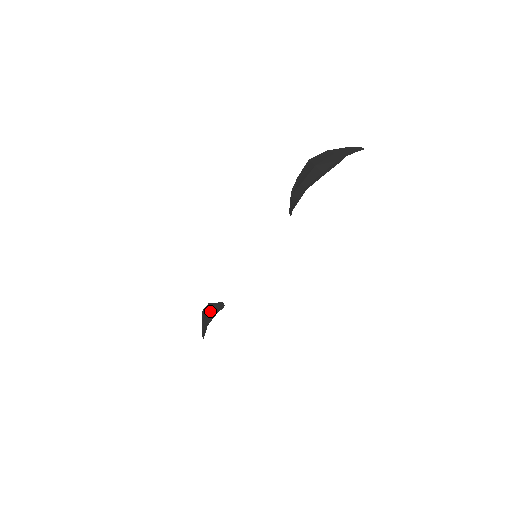
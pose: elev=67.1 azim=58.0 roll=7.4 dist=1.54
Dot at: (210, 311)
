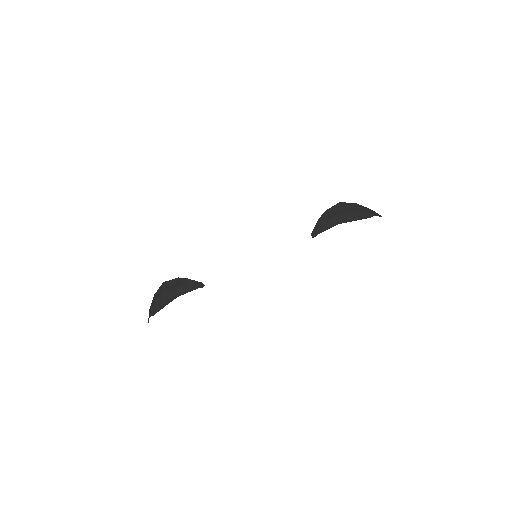
Dot at: (183, 285)
